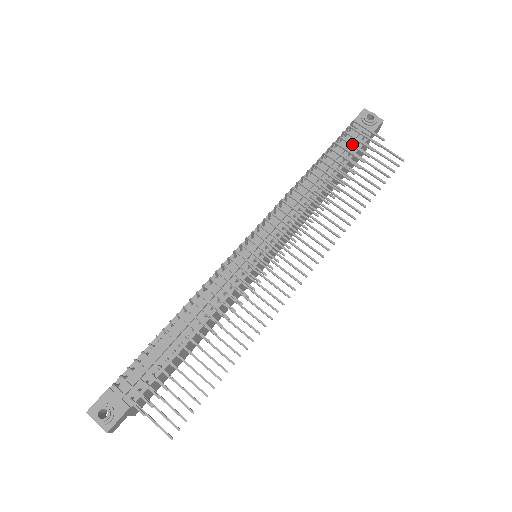
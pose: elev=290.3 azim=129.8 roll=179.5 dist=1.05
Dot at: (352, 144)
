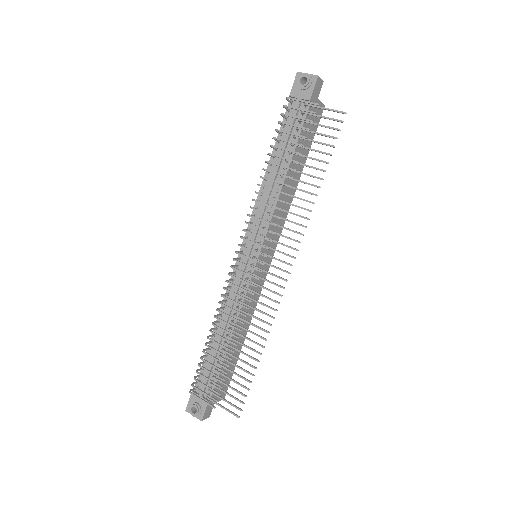
Dot at: (290, 124)
